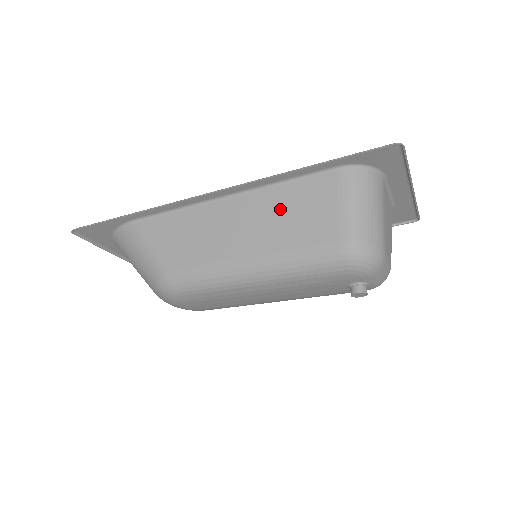
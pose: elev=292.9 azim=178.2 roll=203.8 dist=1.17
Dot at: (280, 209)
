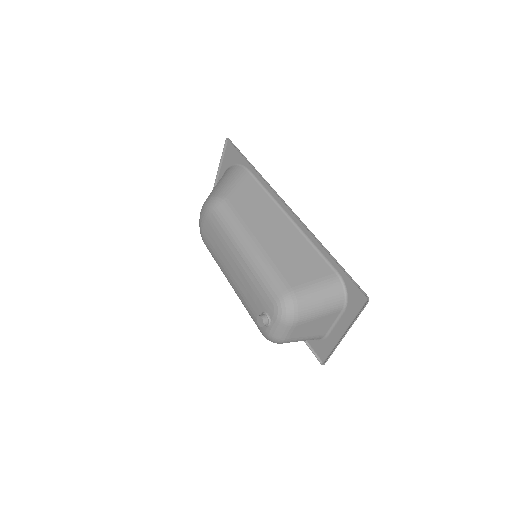
Dot at: (296, 249)
